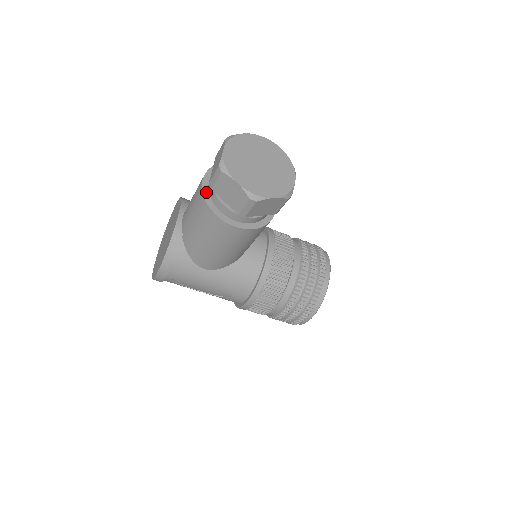
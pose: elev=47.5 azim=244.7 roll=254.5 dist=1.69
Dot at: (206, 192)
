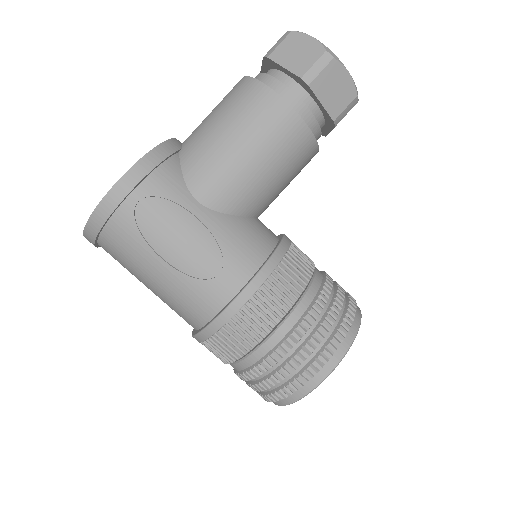
Dot at: occluded
